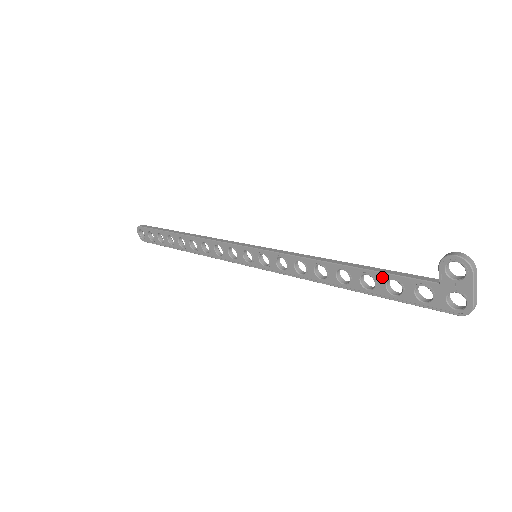
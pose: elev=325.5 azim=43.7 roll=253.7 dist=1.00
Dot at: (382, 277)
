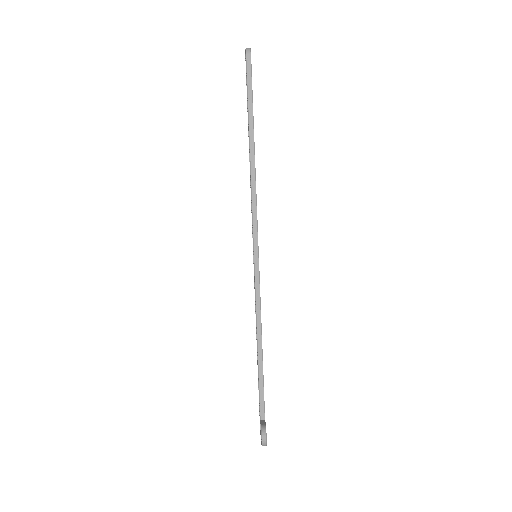
Dot at: (259, 381)
